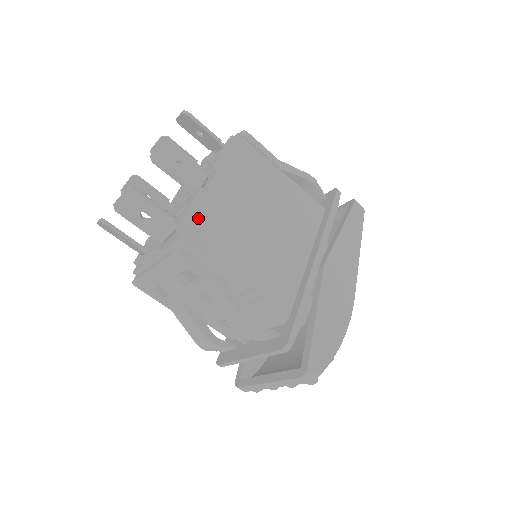
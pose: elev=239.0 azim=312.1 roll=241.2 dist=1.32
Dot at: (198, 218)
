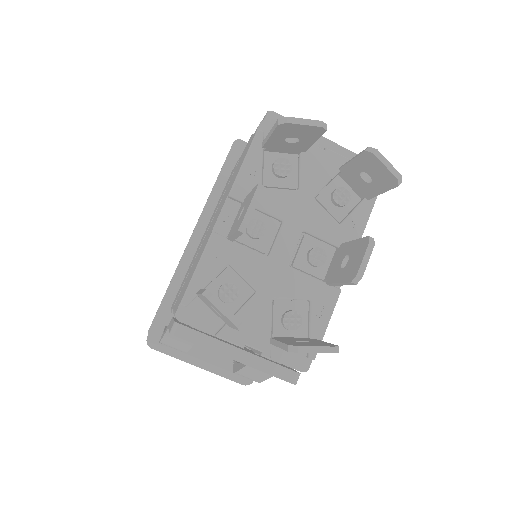
Dot at: occluded
